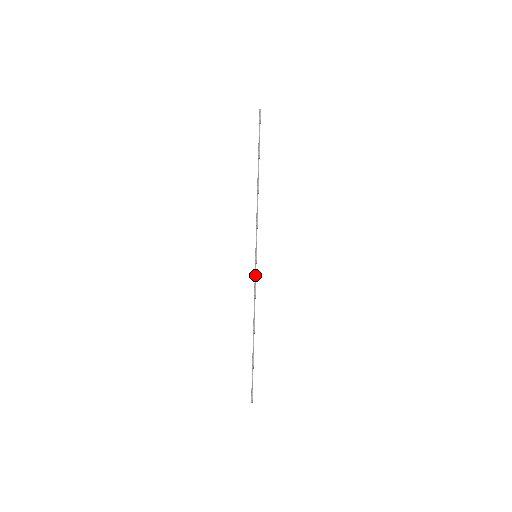
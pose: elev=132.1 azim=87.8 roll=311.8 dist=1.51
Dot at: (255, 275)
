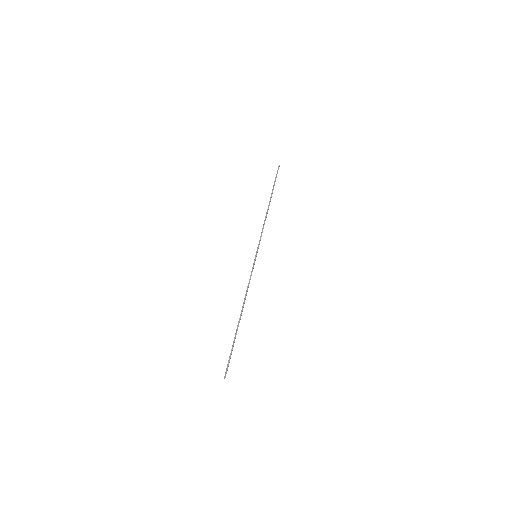
Dot at: (252, 270)
